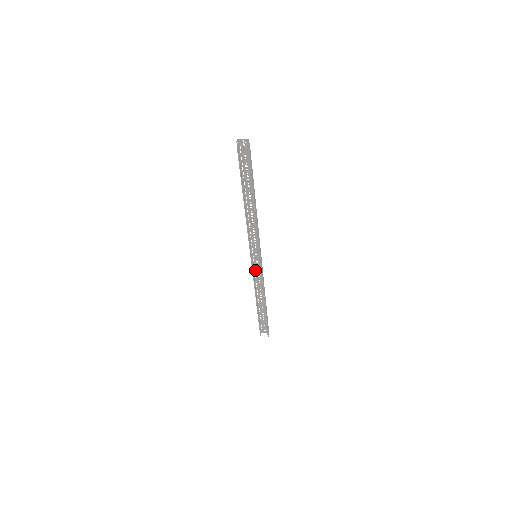
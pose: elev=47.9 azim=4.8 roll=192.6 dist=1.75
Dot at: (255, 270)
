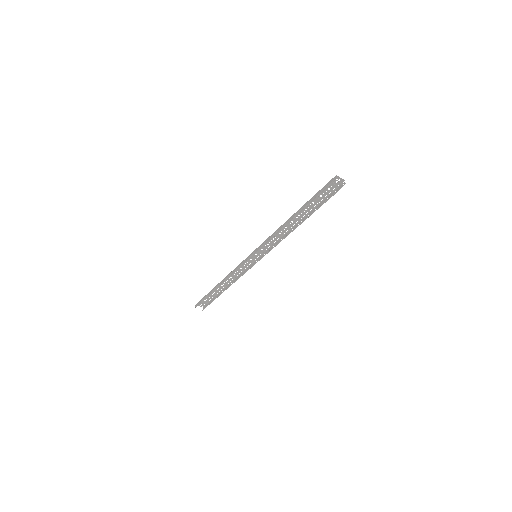
Dot at: occluded
